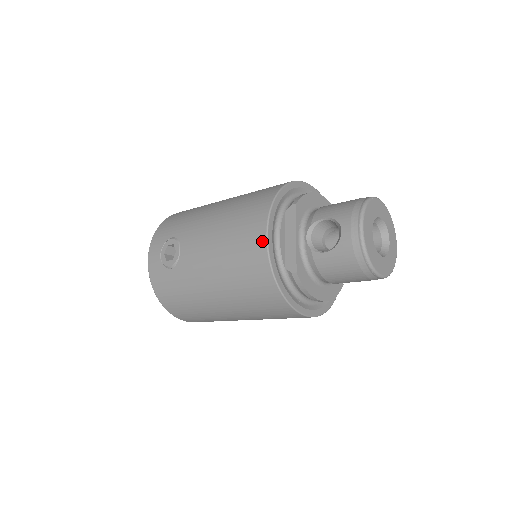
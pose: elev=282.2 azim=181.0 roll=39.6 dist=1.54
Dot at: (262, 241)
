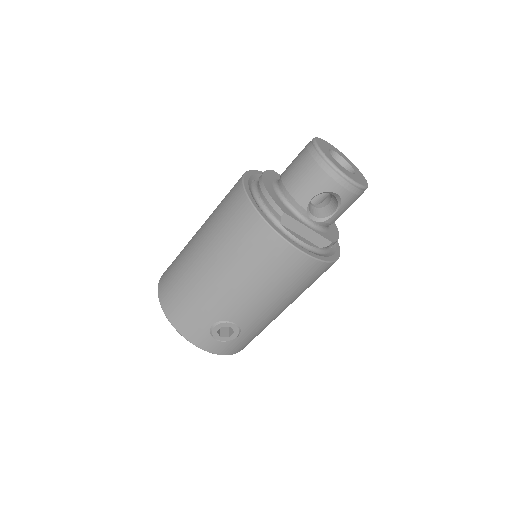
Dot at: (305, 259)
